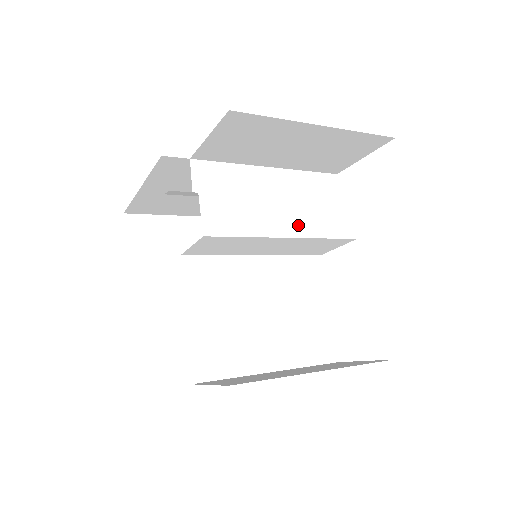
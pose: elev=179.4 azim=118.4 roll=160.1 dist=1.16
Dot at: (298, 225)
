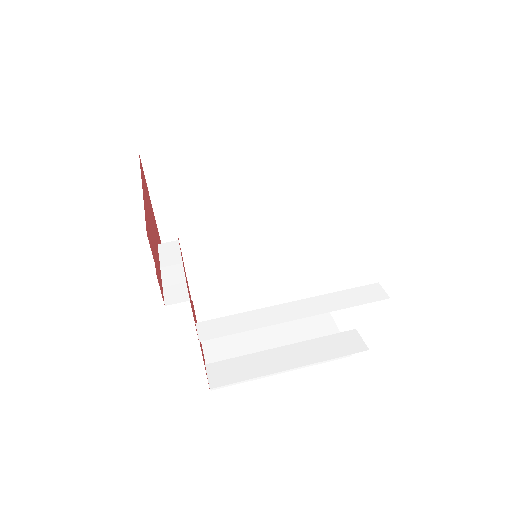
Dot at: (288, 270)
